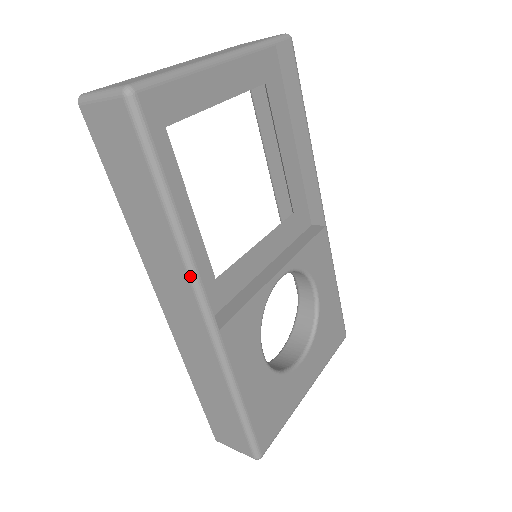
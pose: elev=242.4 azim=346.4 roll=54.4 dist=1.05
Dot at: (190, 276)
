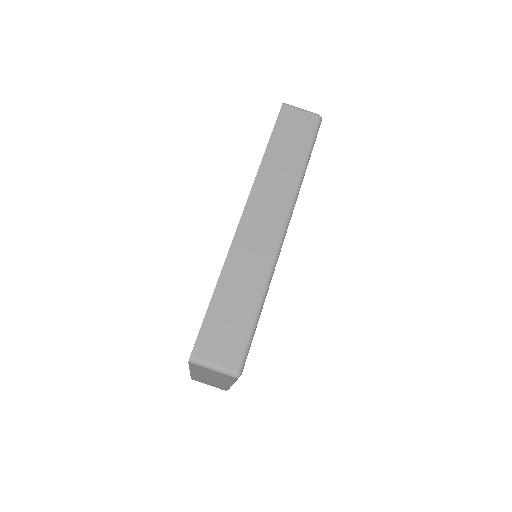
Dot at: (293, 201)
